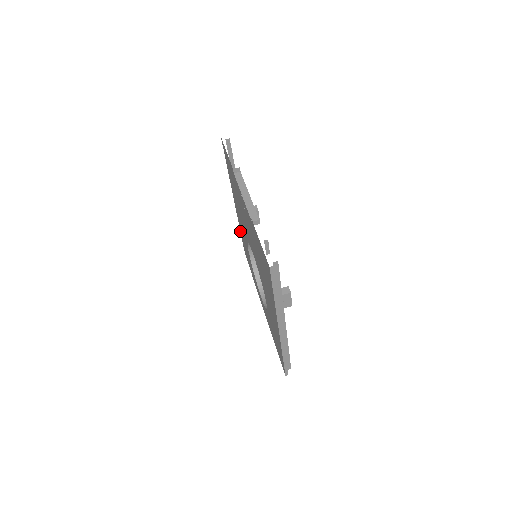
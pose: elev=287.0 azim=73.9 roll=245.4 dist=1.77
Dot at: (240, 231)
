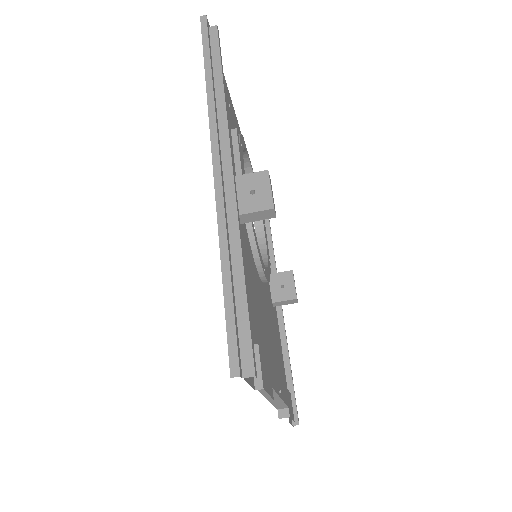
Dot at: (205, 80)
